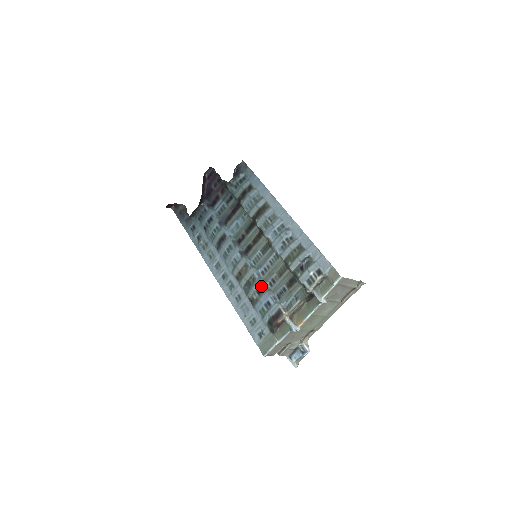
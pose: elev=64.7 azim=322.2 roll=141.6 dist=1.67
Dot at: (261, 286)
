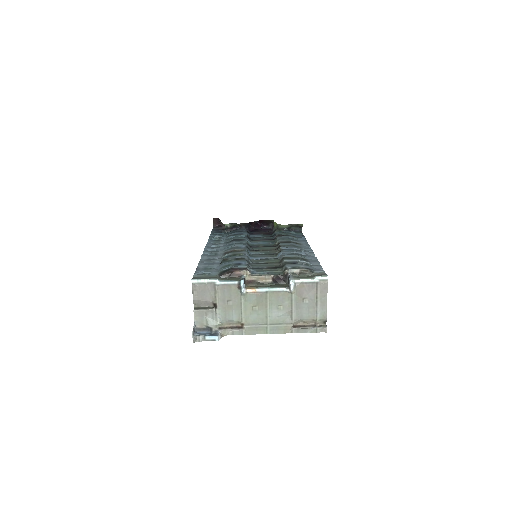
Dot at: (244, 258)
